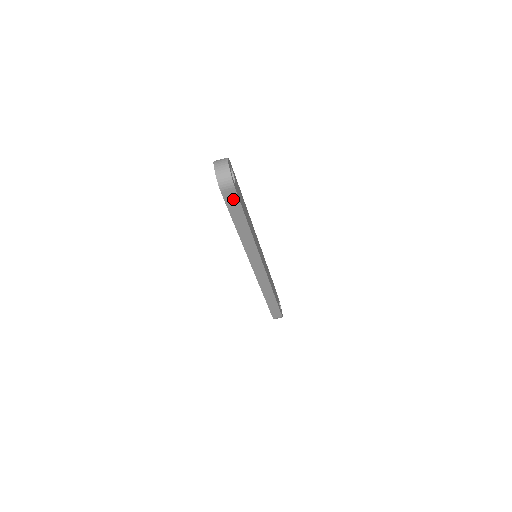
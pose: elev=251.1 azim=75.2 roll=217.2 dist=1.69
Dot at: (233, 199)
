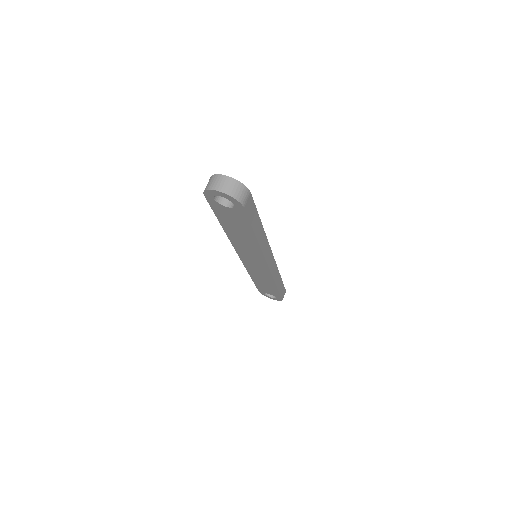
Dot at: (251, 206)
